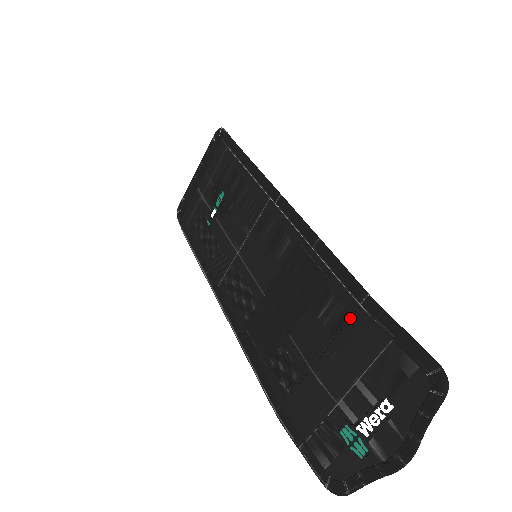
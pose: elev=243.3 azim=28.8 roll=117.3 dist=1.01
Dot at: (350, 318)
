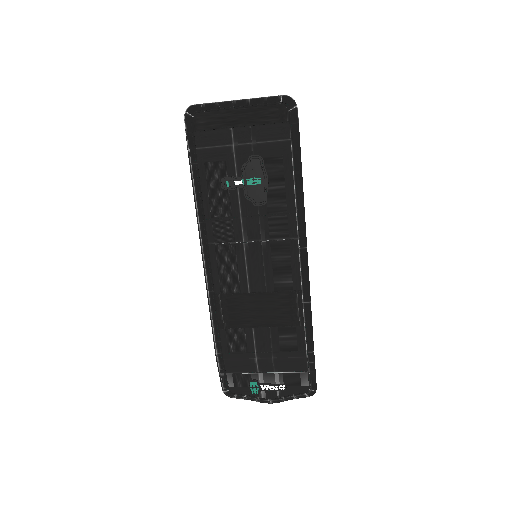
Dot at: (297, 352)
